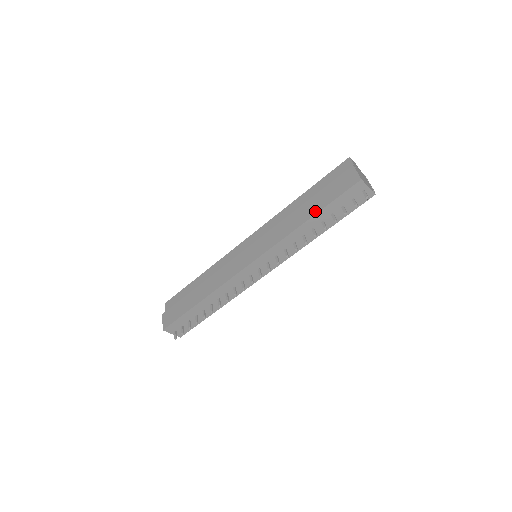
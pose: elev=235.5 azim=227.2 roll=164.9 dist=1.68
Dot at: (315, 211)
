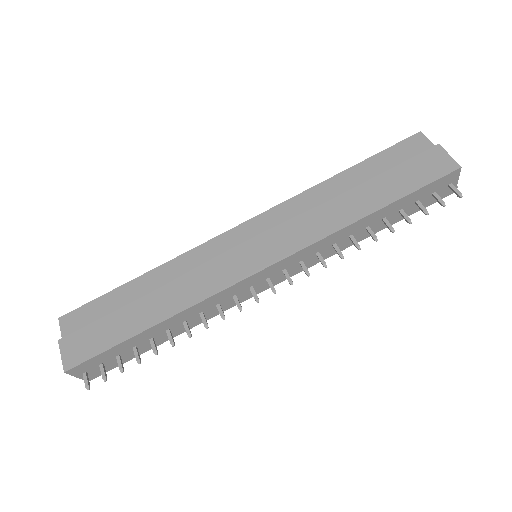
Dot at: (384, 201)
